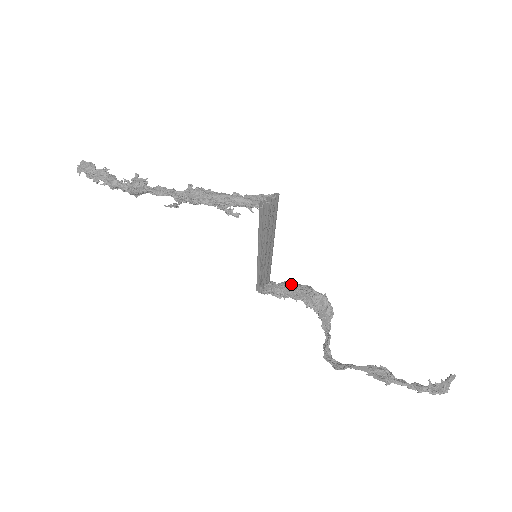
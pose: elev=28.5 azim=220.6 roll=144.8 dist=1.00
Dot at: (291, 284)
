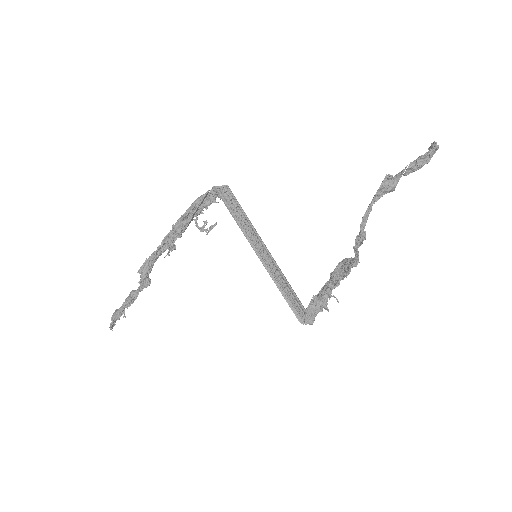
Dot at: (320, 290)
